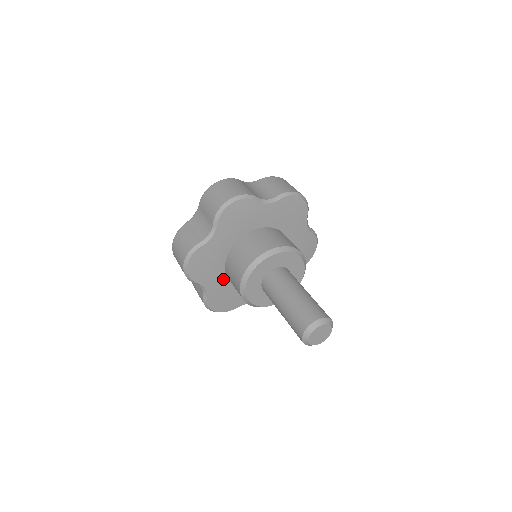
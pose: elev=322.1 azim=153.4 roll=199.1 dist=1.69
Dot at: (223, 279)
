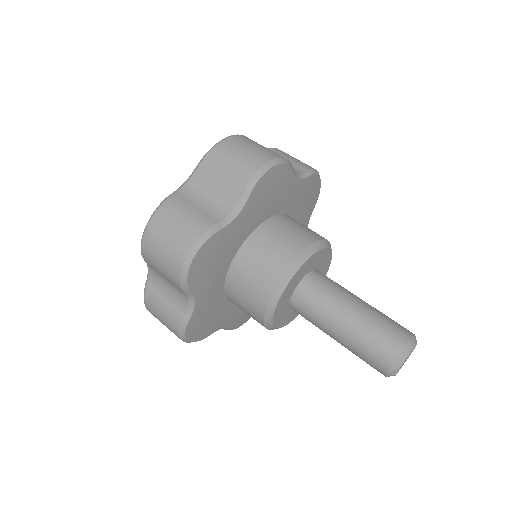
Dot at: (235, 306)
